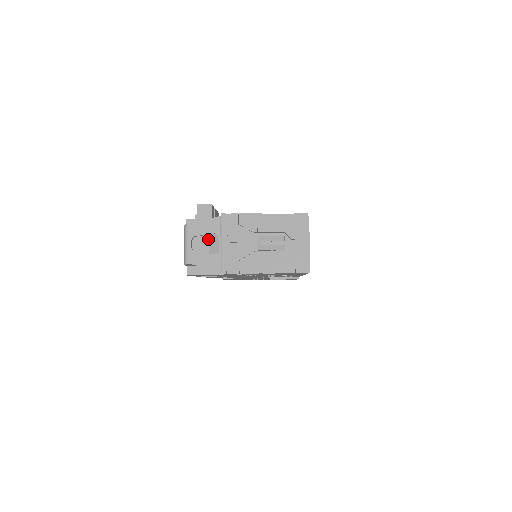
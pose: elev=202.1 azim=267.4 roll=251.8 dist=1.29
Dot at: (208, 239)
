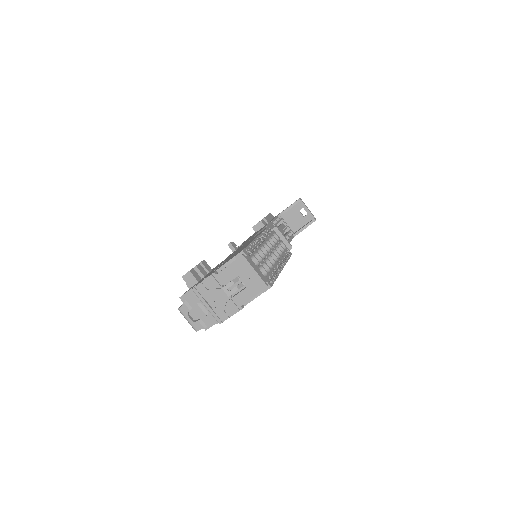
Dot at: (198, 306)
